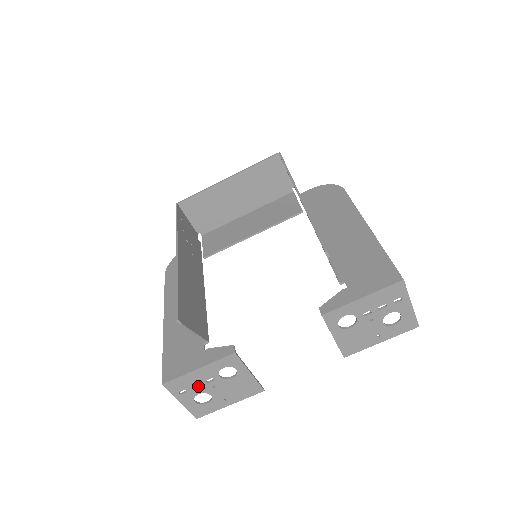
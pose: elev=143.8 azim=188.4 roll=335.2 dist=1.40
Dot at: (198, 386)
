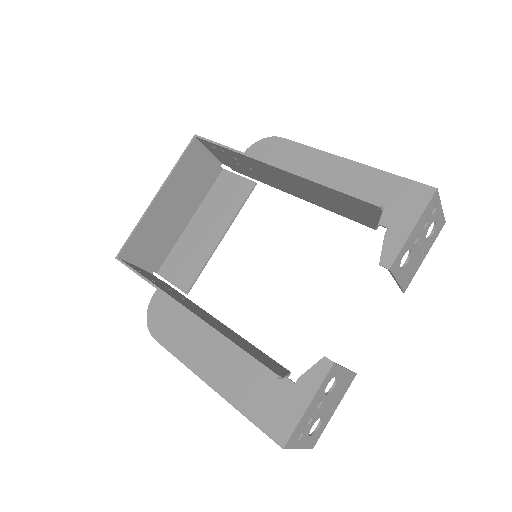
Dot at: (310, 420)
